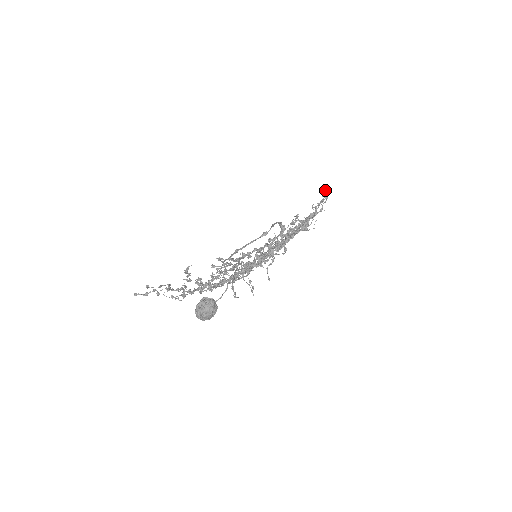
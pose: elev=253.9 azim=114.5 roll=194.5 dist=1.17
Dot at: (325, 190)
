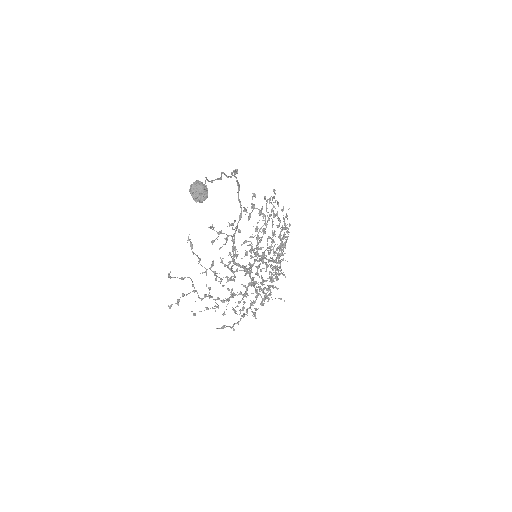
Dot at: occluded
